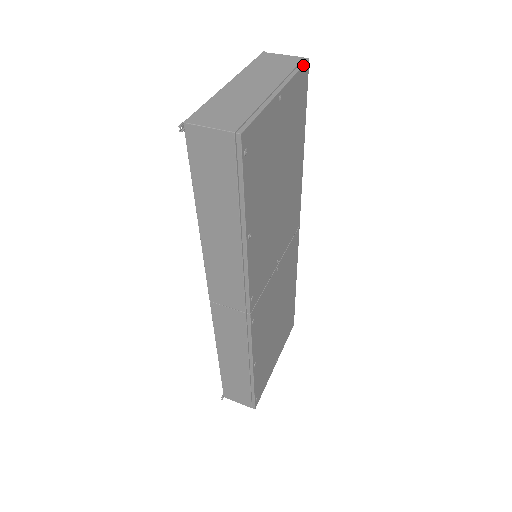
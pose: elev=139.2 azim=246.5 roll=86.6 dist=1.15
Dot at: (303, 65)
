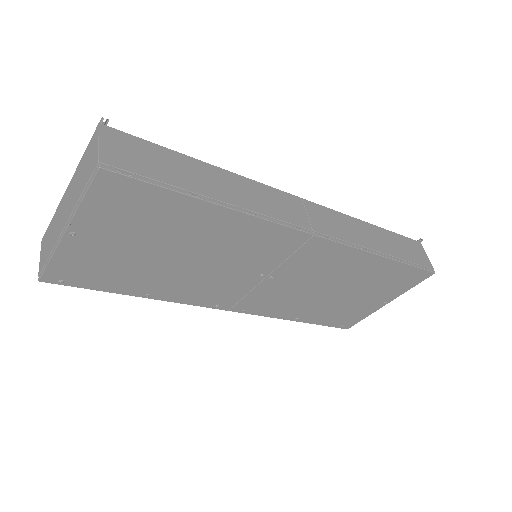
Dot at: (91, 183)
